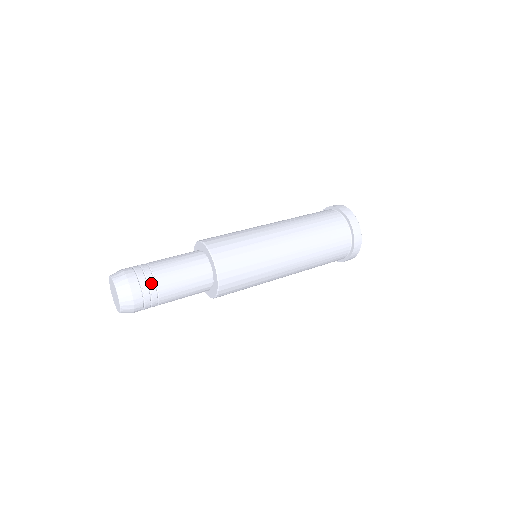
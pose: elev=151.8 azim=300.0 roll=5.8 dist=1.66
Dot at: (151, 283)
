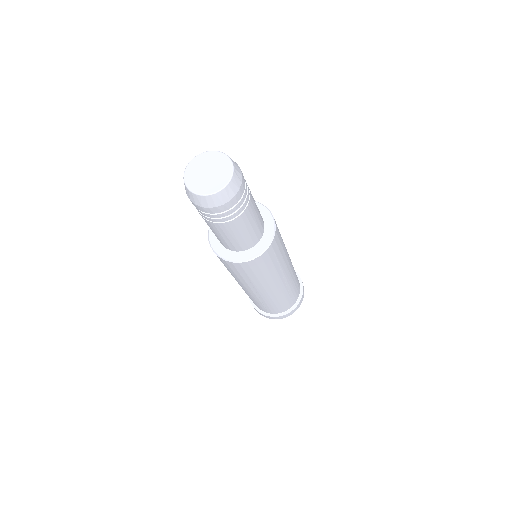
Dot at: occluded
